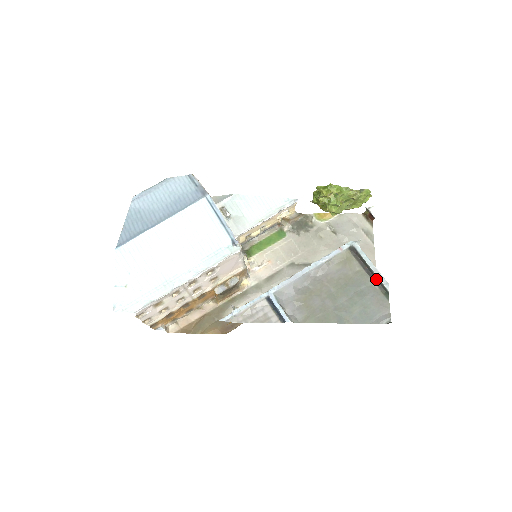
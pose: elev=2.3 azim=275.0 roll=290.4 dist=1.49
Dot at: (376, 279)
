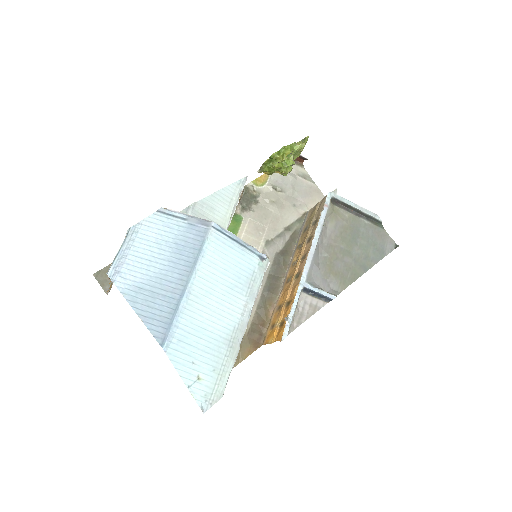
Dot at: (366, 216)
